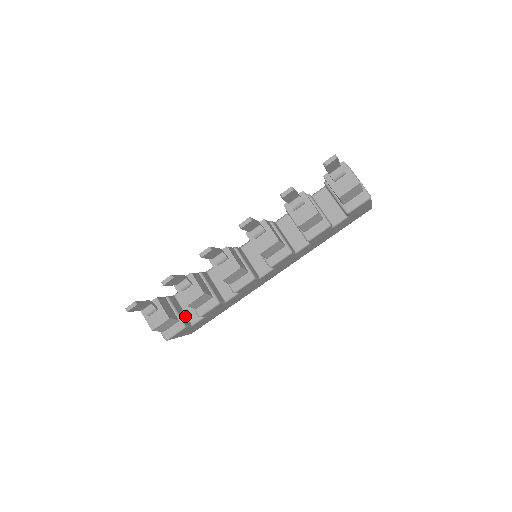
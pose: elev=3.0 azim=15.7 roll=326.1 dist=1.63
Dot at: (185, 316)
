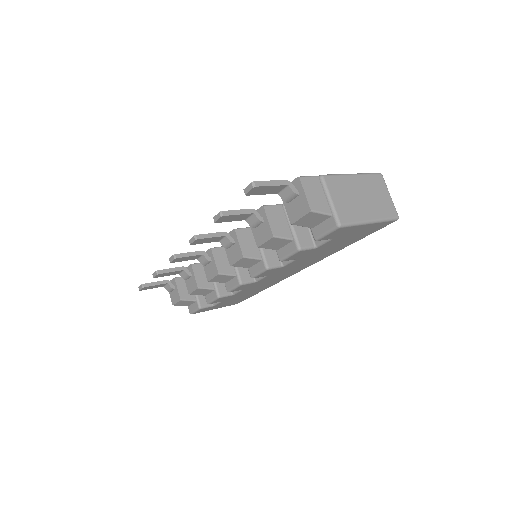
Dot at: occluded
